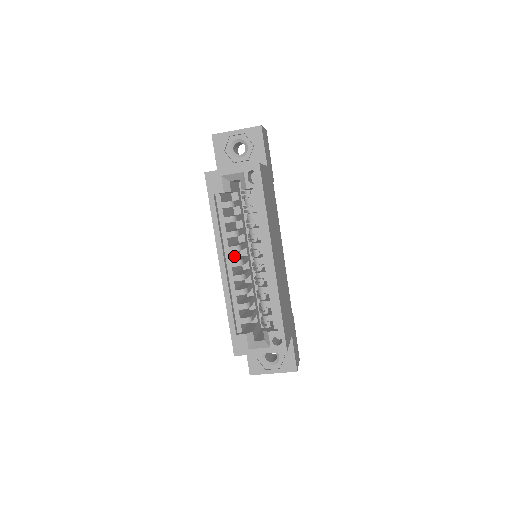
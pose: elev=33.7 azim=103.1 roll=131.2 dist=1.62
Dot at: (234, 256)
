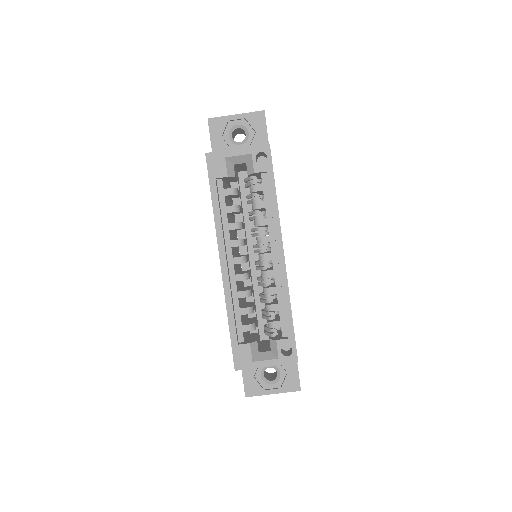
Dot at: (234, 253)
